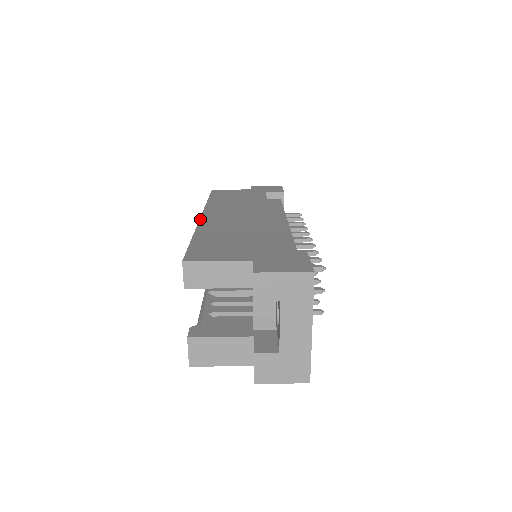
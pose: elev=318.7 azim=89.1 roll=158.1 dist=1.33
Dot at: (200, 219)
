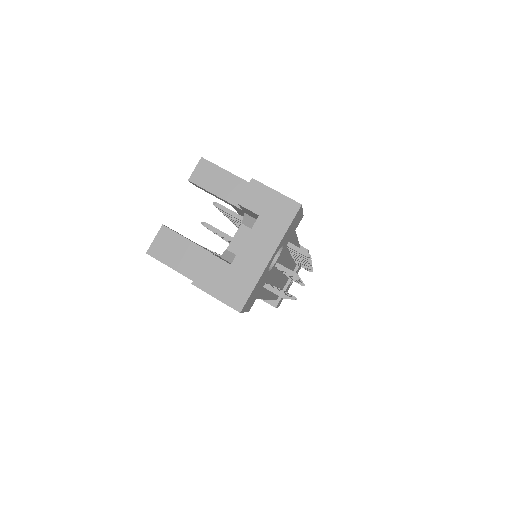
Dot at: occluded
